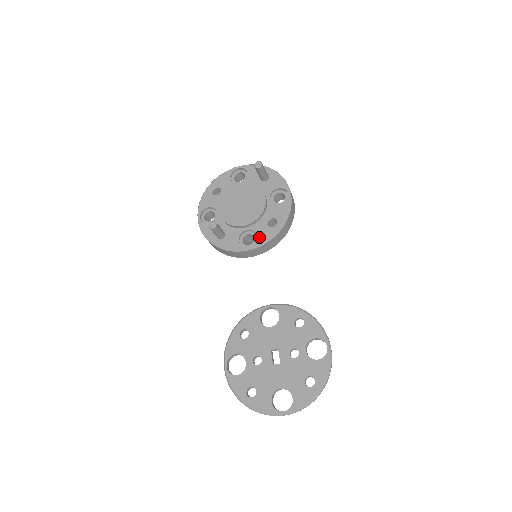
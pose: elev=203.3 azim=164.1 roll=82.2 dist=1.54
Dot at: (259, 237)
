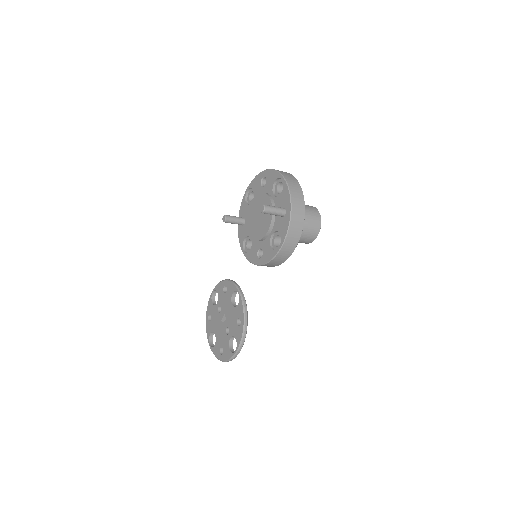
Dot at: (250, 253)
